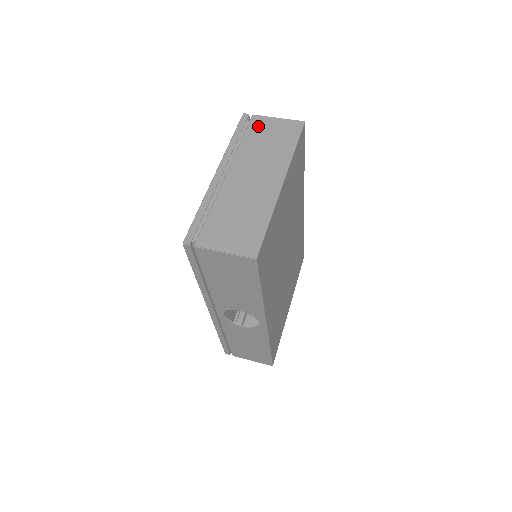
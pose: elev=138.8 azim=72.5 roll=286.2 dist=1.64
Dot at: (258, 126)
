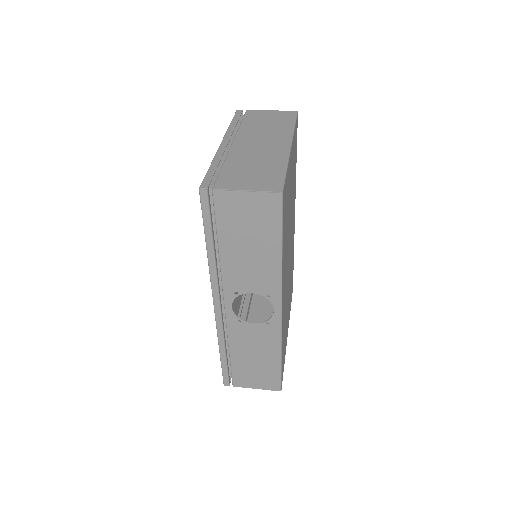
Dot at: (254, 115)
